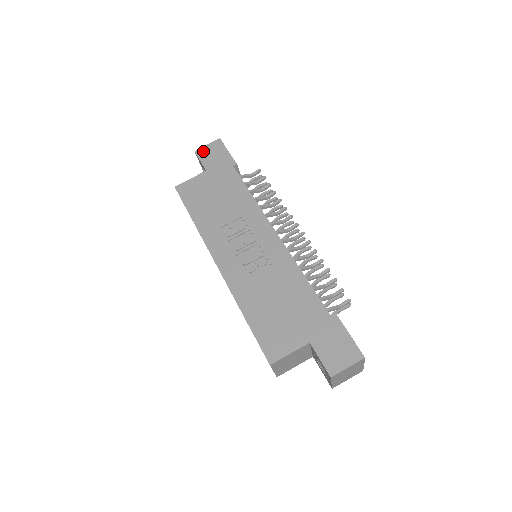
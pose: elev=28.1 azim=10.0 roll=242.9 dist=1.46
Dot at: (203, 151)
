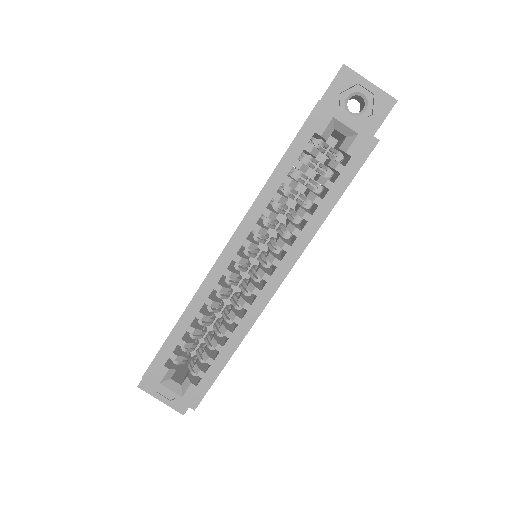
Dot at: occluded
